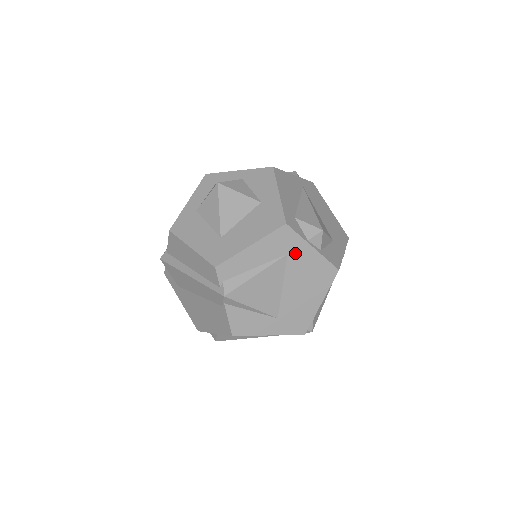
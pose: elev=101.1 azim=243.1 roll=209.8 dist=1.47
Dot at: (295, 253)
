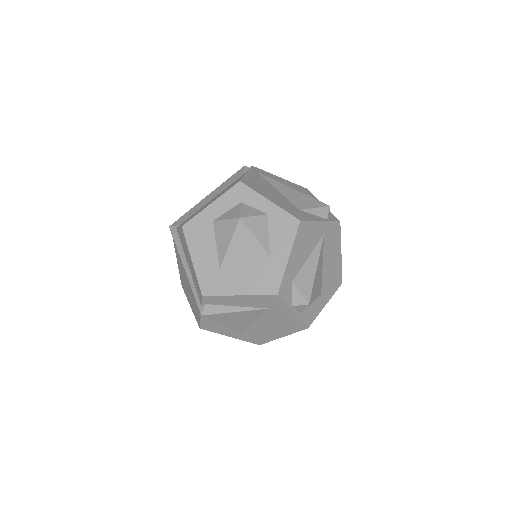
Dot at: (276, 310)
